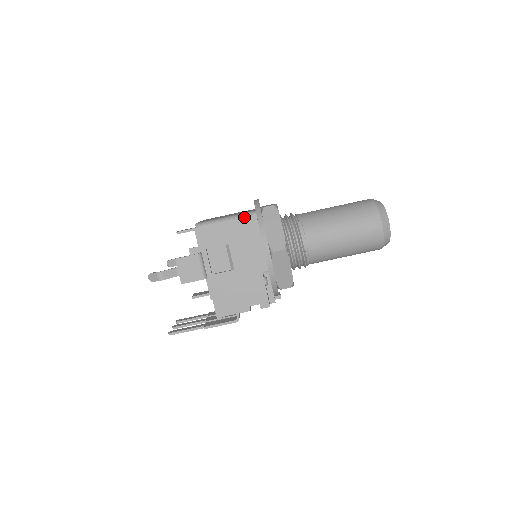
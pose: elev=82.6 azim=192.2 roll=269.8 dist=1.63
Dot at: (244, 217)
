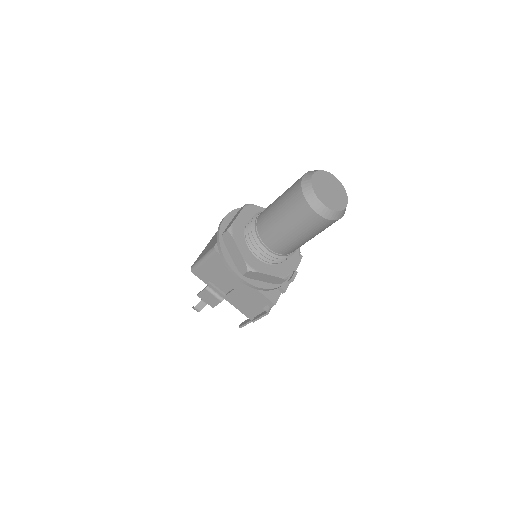
Dot at: (210, 255)
